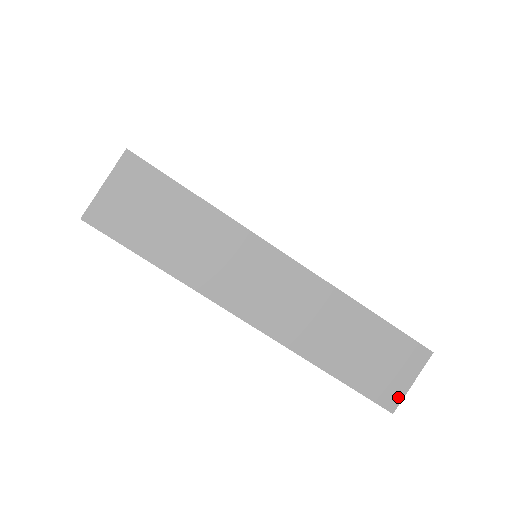
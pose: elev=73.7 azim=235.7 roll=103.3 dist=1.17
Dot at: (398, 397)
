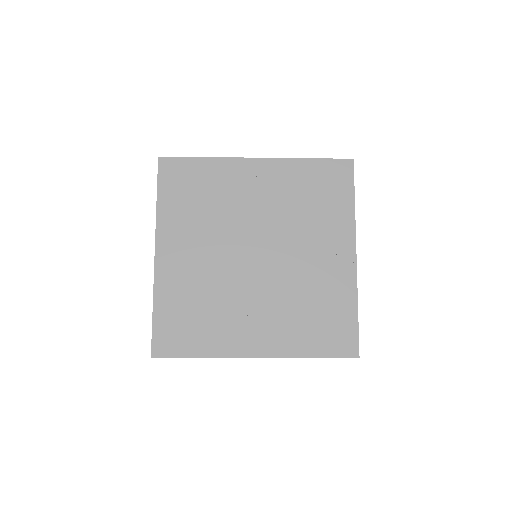
Dot at: occluded
